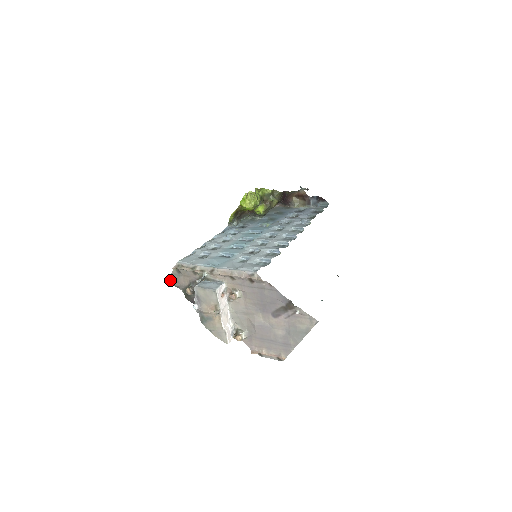
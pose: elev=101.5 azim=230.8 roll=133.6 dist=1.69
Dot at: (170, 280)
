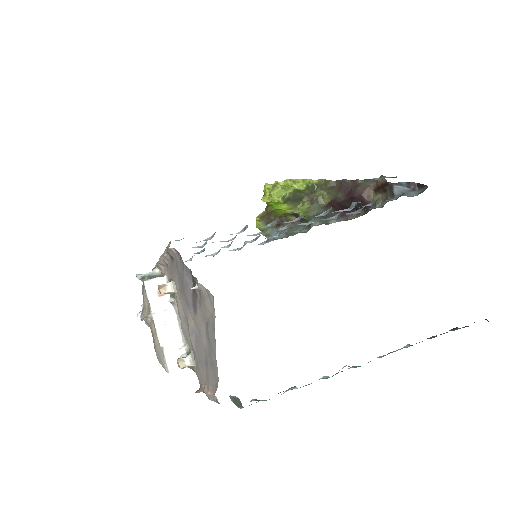
Dot at: occluded
